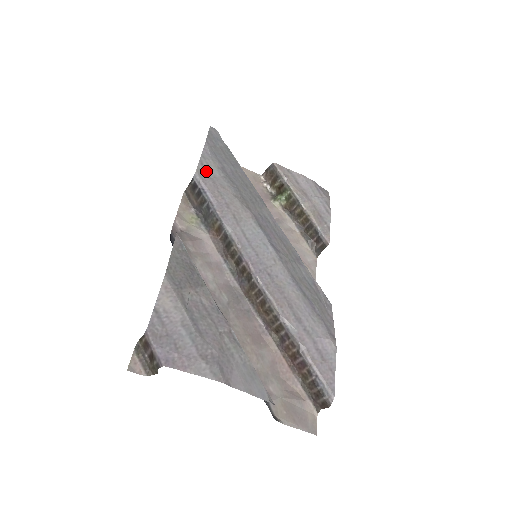
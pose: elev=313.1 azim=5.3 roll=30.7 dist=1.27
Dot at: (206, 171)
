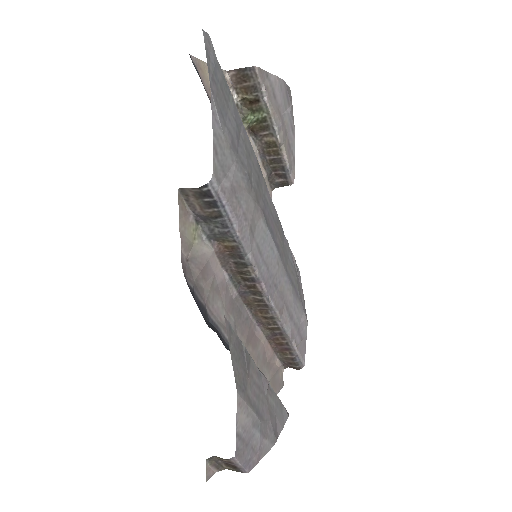
Dot at: (221, 165)
